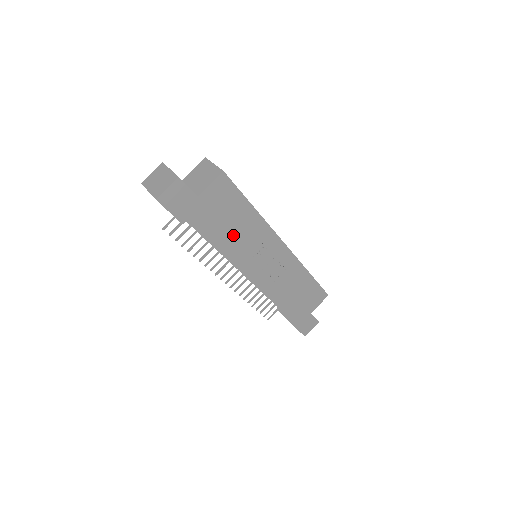
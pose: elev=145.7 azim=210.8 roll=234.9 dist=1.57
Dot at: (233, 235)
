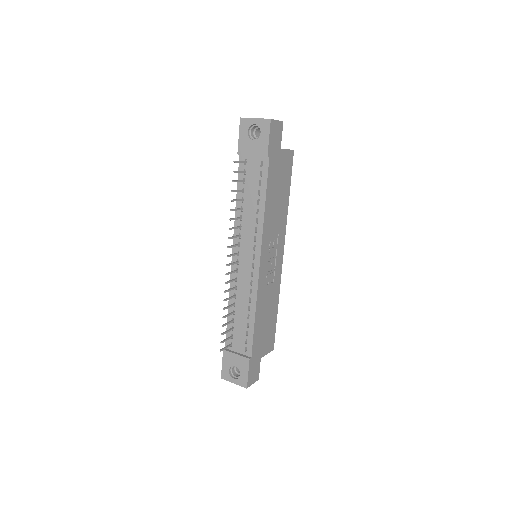
Dot at: (274, 205)
